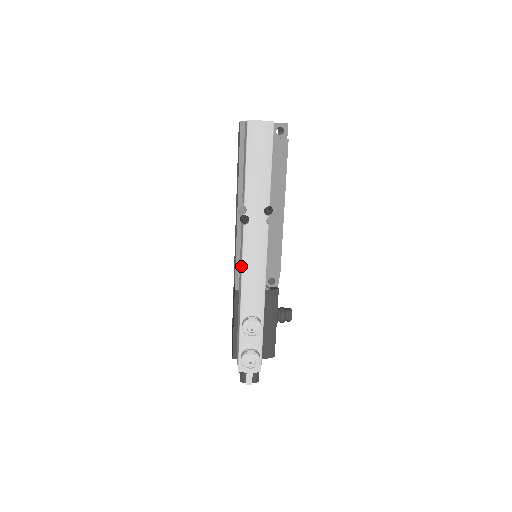
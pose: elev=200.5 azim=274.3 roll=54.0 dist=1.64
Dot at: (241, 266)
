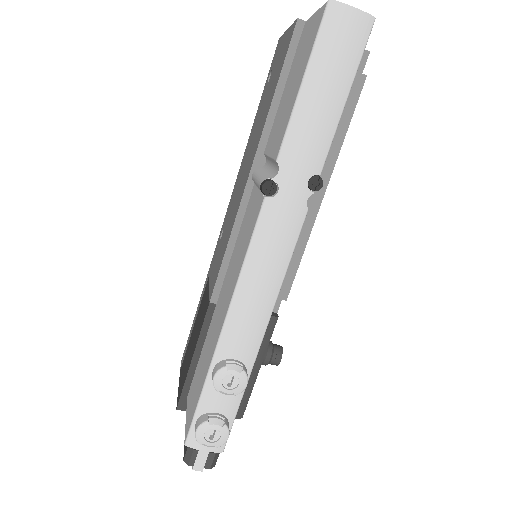
Dot at: (239, 269)
